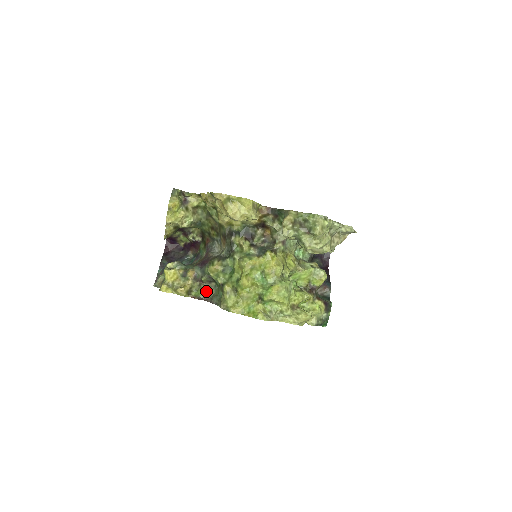
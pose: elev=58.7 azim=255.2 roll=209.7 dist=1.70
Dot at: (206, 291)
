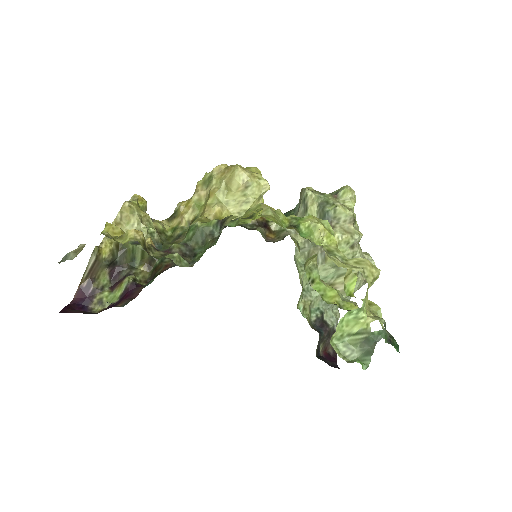
Dot at: (178, 256)
